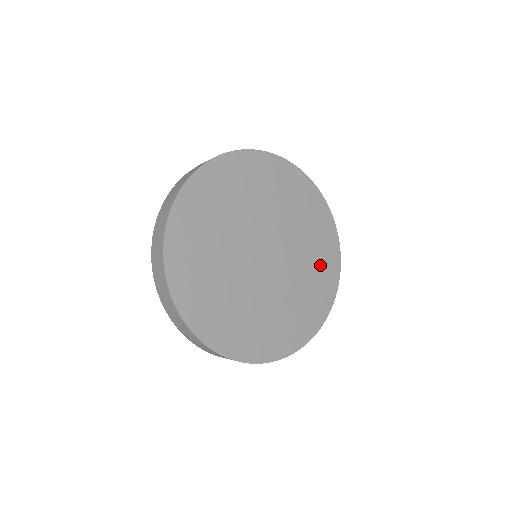
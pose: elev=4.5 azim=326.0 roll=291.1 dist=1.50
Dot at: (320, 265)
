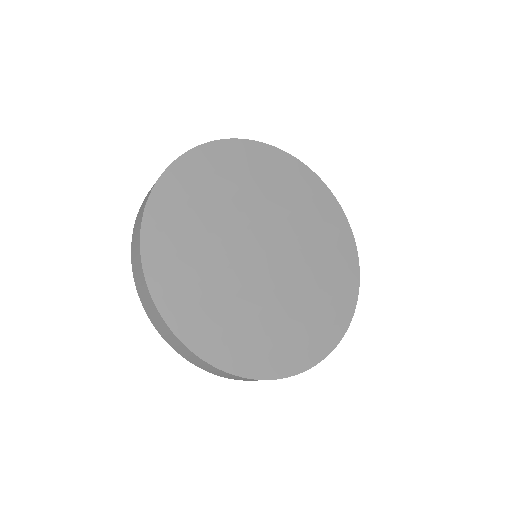
Dot at: (325, 228)
